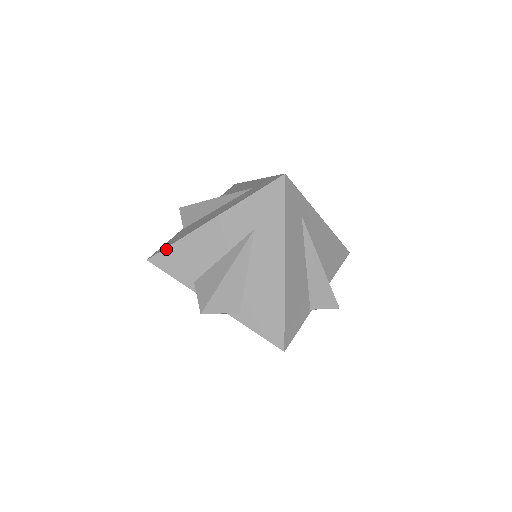
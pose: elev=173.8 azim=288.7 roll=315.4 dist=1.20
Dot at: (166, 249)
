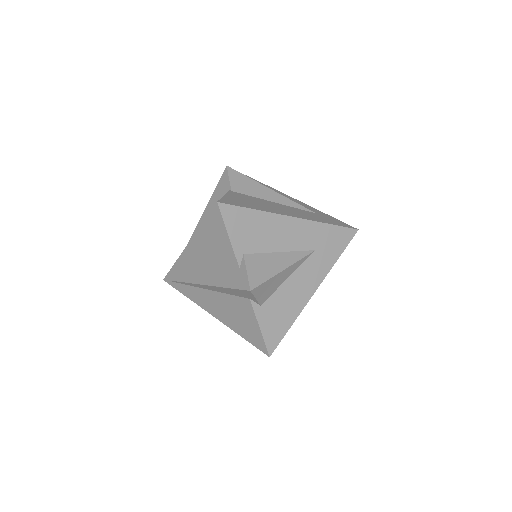
Dot at: (242, 208)
